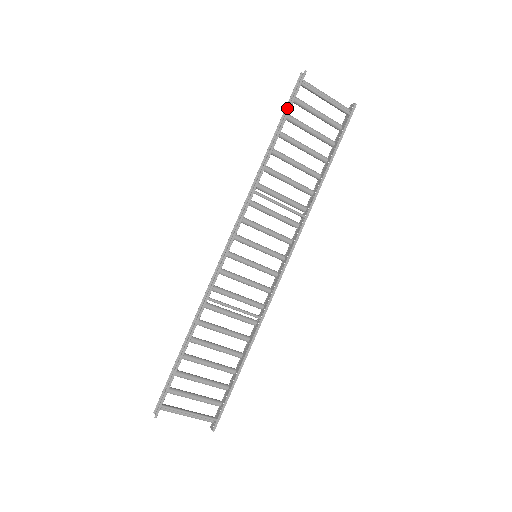
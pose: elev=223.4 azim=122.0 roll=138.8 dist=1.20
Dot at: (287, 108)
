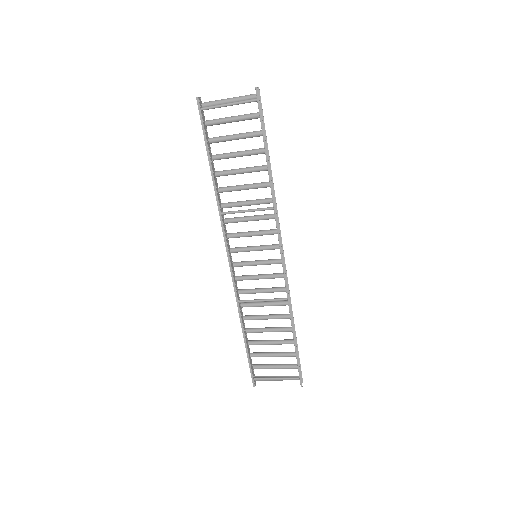
Dot at: (207, 133)
